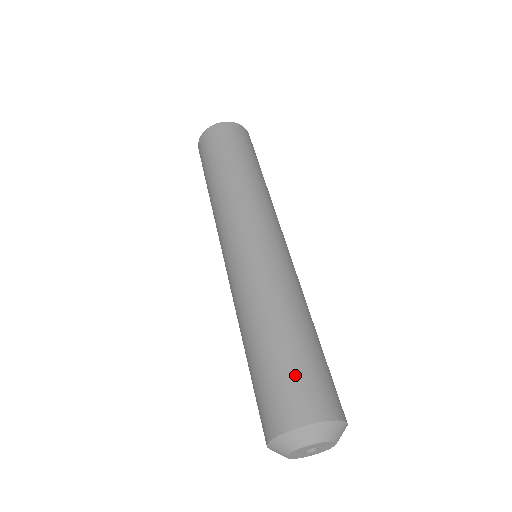
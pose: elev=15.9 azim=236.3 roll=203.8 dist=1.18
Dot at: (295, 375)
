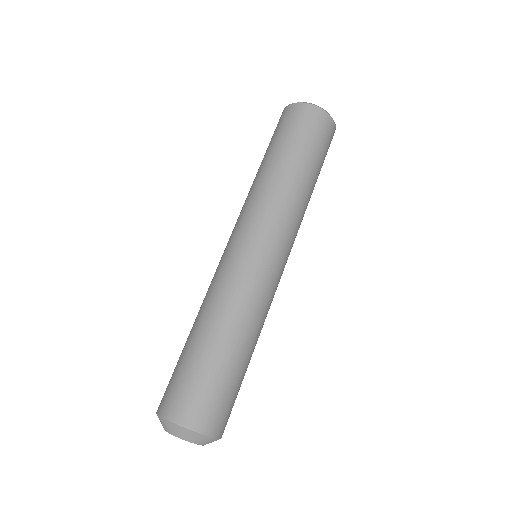
Dot at: (177, 375)
